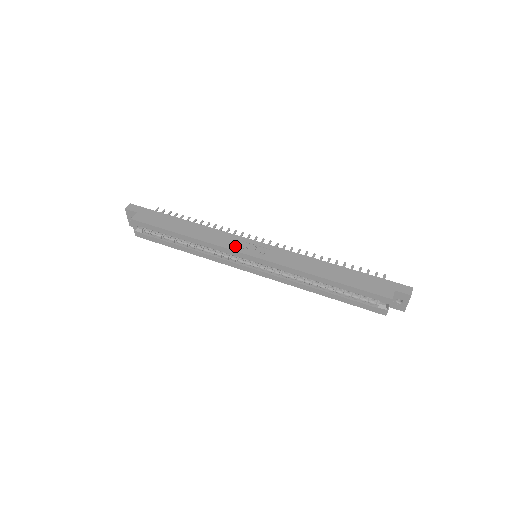
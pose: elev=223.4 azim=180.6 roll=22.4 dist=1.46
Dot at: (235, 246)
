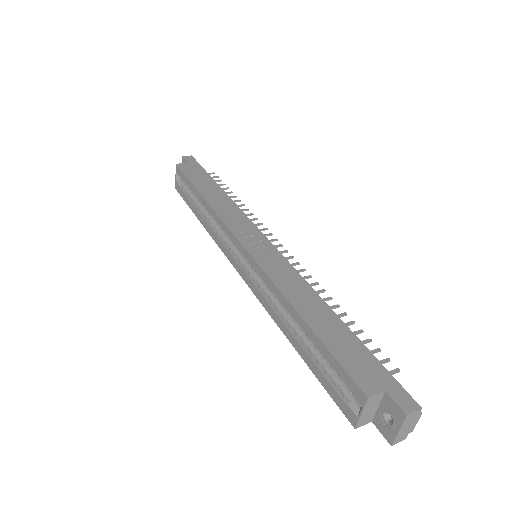
Dot at: (237, 228)
